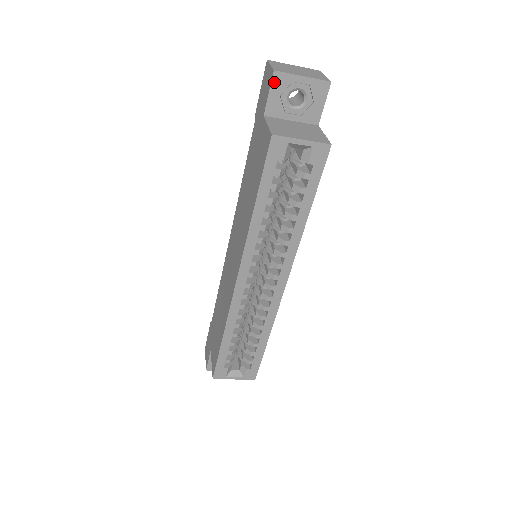
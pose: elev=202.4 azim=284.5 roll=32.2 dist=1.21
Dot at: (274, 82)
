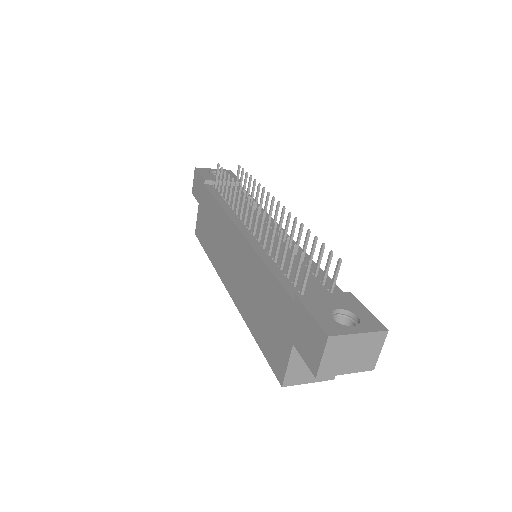
Dot at: (313, 369)
